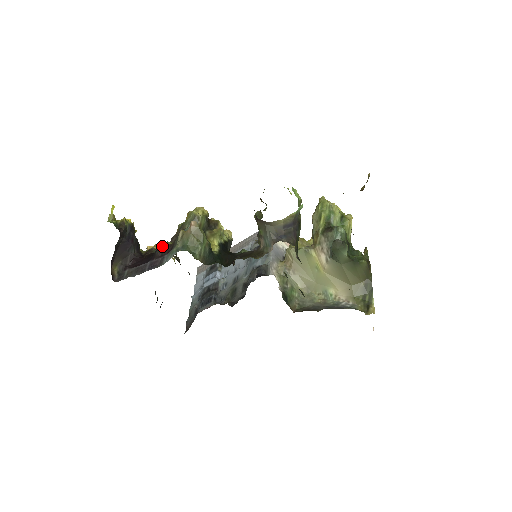
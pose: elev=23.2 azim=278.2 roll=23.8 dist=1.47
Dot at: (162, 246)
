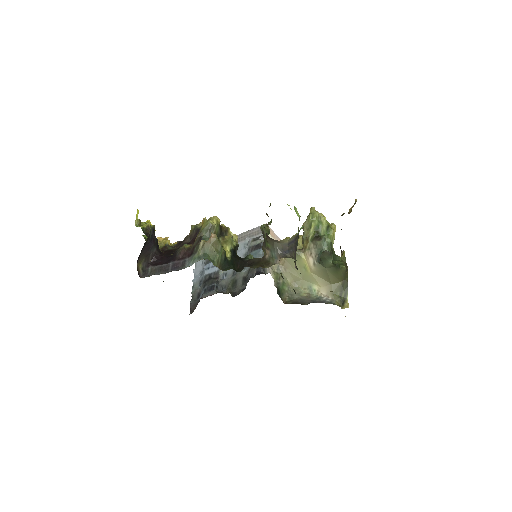
Dot at: (182, 249)
